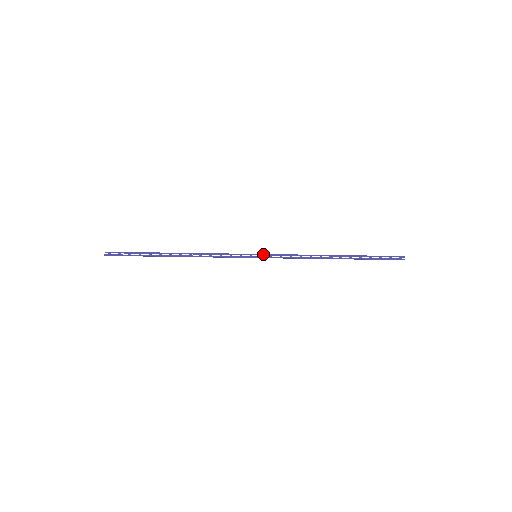
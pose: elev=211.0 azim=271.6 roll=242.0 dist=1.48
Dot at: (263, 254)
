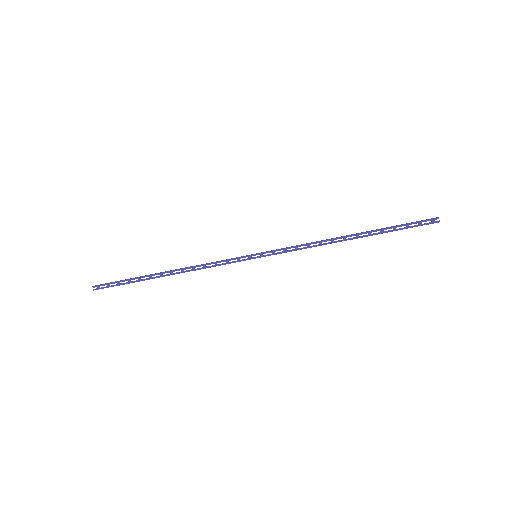
Dot at: (263, 252)
